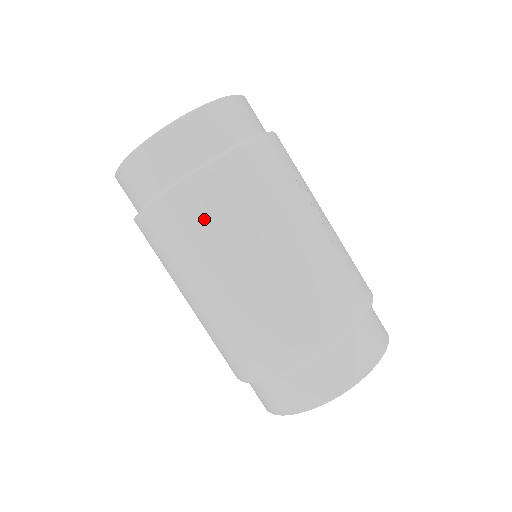
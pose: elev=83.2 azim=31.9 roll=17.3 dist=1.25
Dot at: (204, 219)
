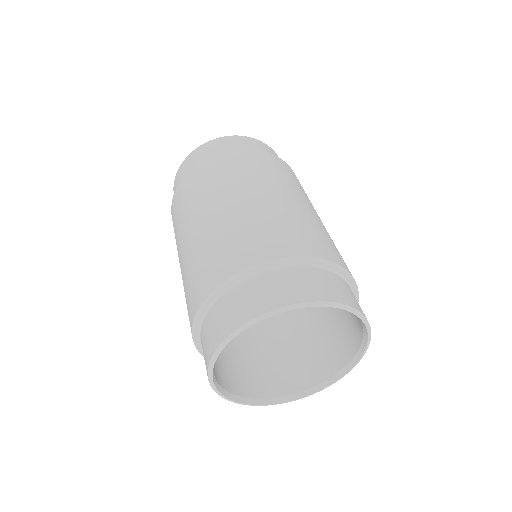
Dot at: (243, 165)
